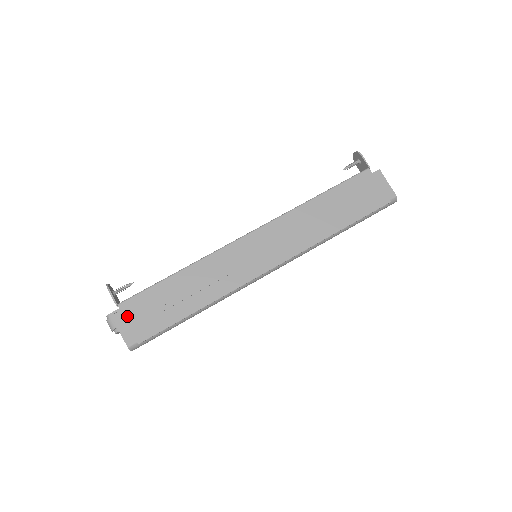
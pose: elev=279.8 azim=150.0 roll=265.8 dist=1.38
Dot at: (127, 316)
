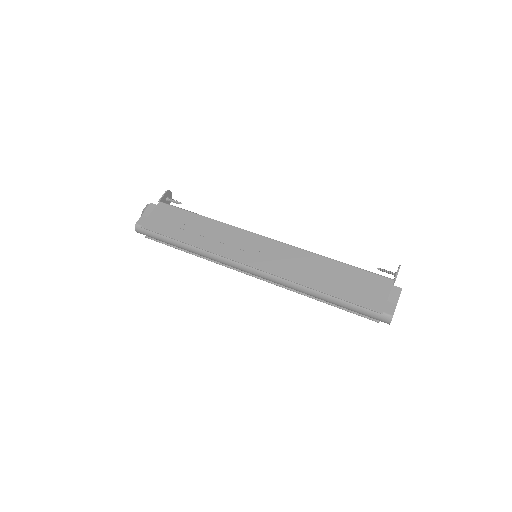
Dot at: (156, 210)
